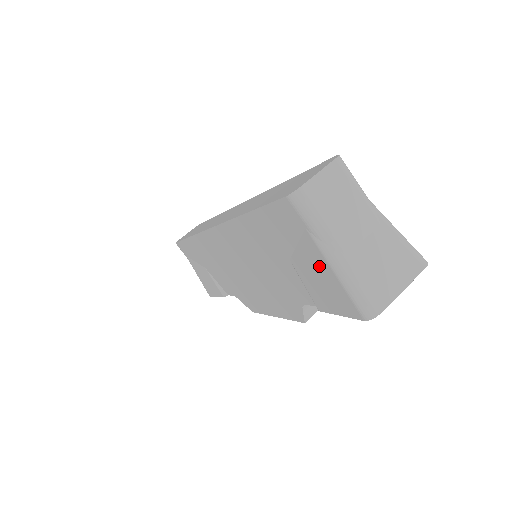
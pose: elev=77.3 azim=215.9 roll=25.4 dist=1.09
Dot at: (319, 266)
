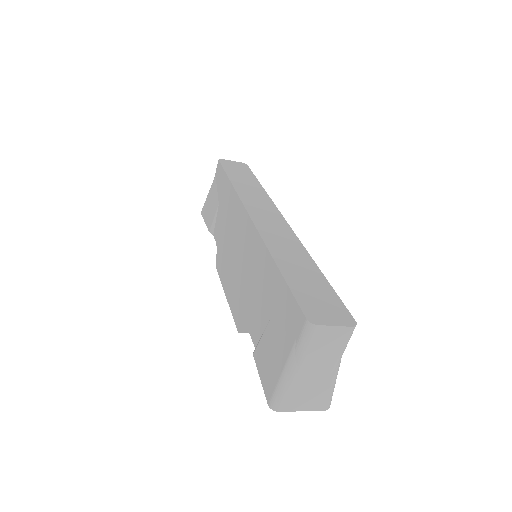
Dot at: (280, 355)
